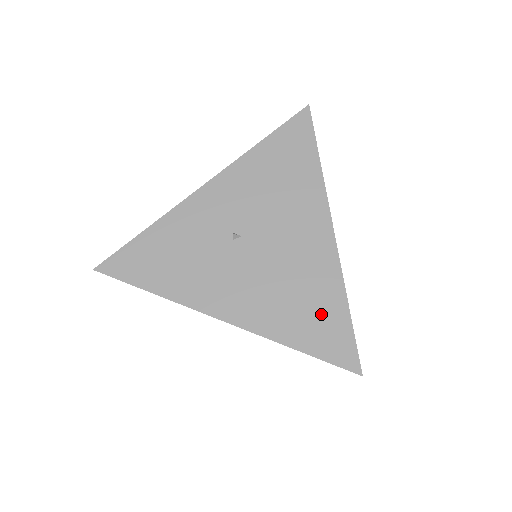
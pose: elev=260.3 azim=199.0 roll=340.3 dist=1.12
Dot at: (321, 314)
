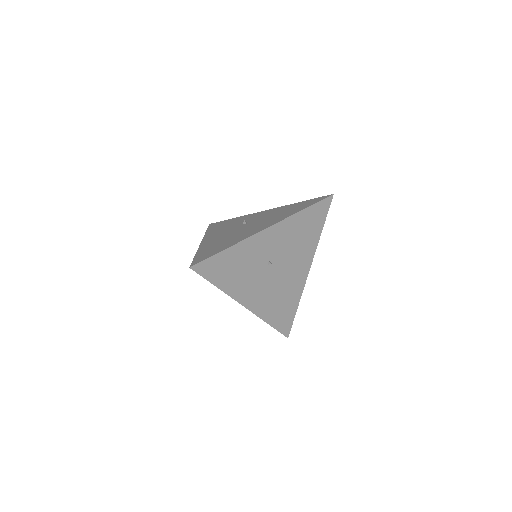
Dot at: (286, 309)
